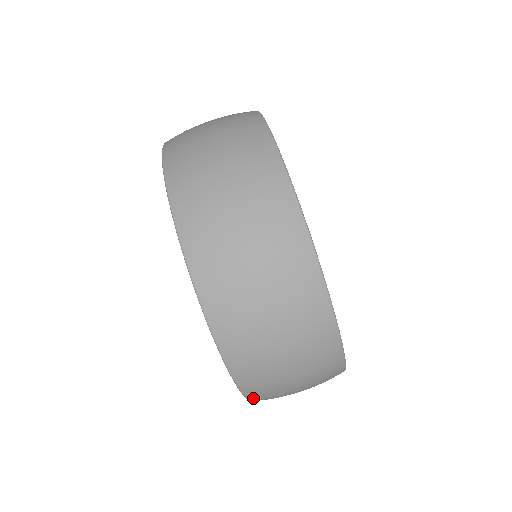
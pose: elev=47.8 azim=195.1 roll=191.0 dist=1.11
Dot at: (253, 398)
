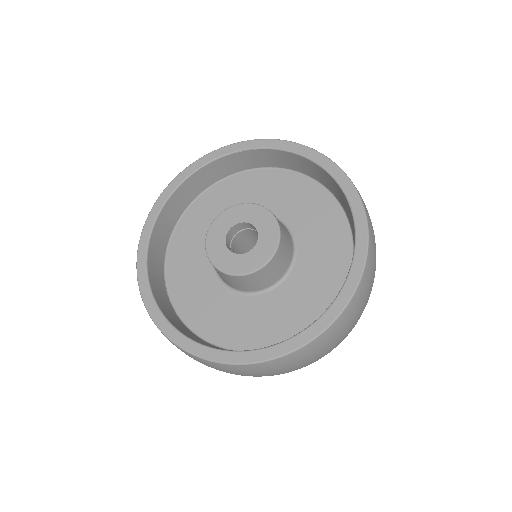
Dot at: (317, 340)
